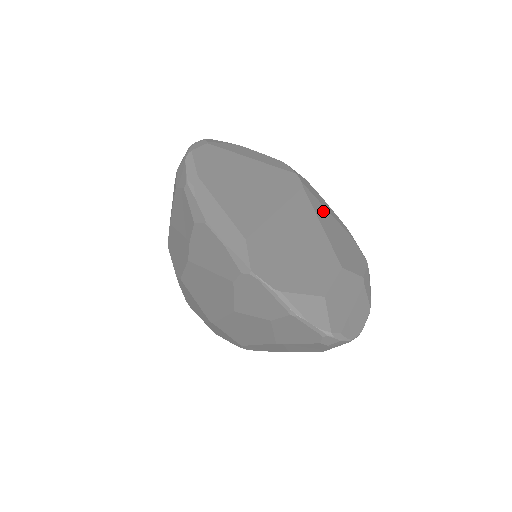
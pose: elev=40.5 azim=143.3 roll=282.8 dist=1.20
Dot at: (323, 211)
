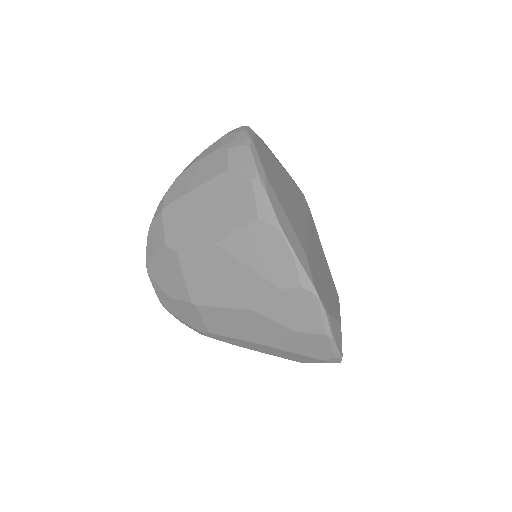
Dot at: occluded
